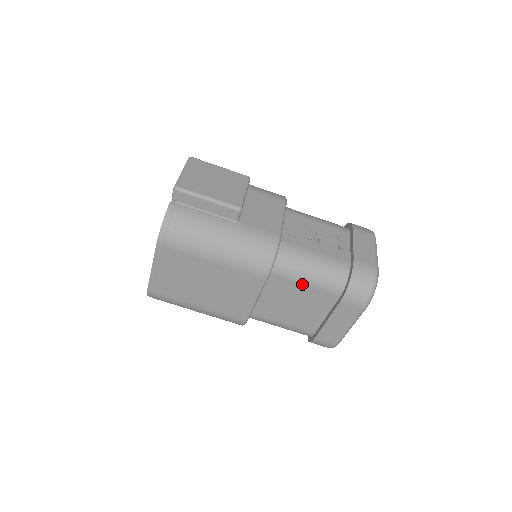
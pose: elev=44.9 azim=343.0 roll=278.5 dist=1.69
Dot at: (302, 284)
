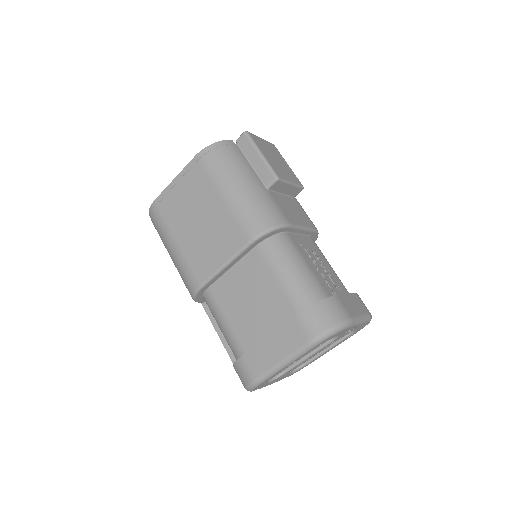
Dot at: (274, 277)
